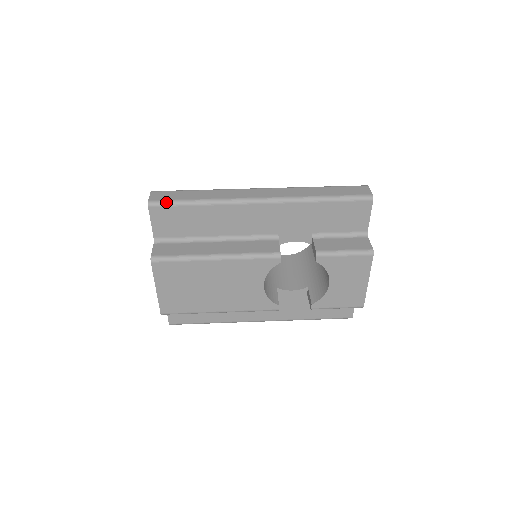
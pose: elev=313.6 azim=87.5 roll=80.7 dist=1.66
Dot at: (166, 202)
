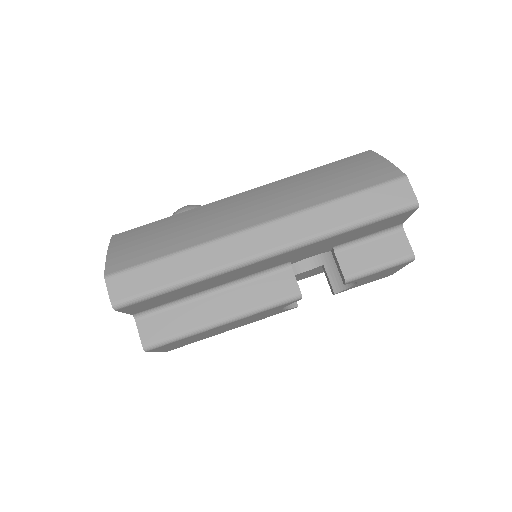
Dot at: (137, 299)
